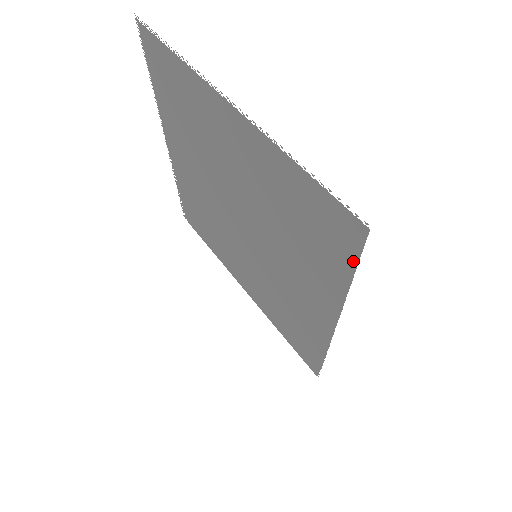
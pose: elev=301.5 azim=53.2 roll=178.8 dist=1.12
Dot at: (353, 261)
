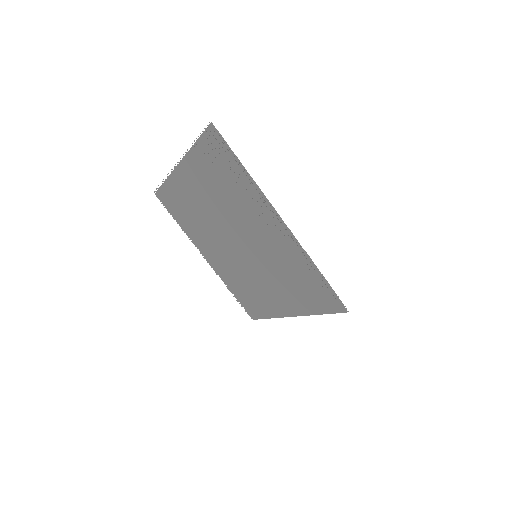
Dot at: (228, 151)
